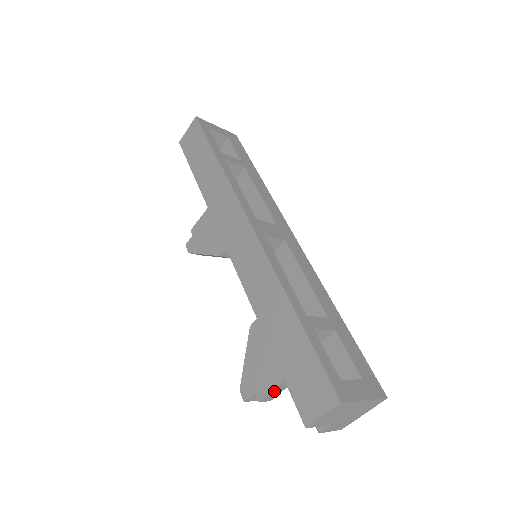
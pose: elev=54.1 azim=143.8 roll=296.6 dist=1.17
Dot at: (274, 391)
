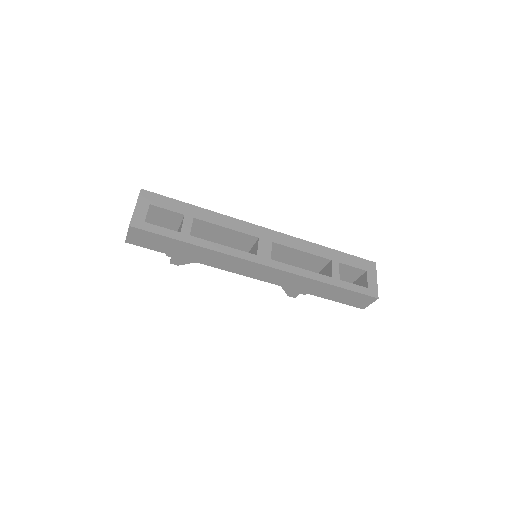
Dot at: occluded
